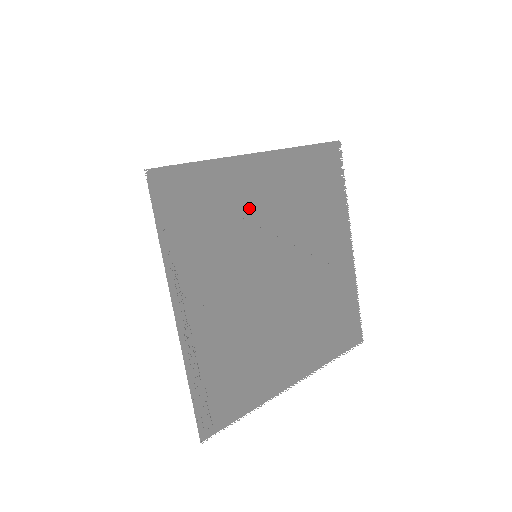
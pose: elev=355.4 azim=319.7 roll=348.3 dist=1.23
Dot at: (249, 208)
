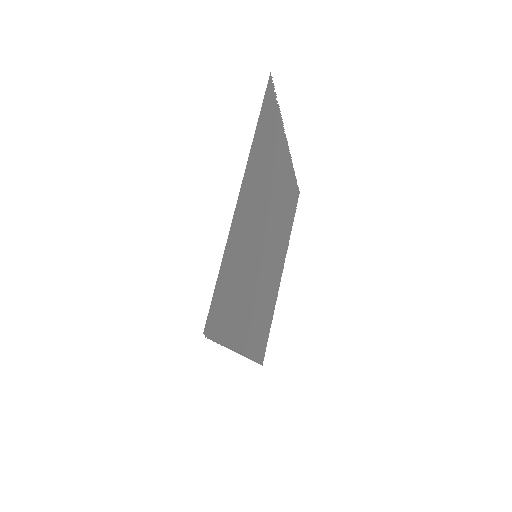
Dot at: (246, 239)
